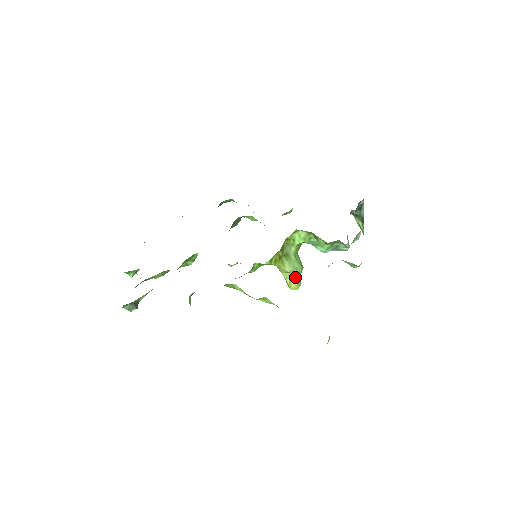
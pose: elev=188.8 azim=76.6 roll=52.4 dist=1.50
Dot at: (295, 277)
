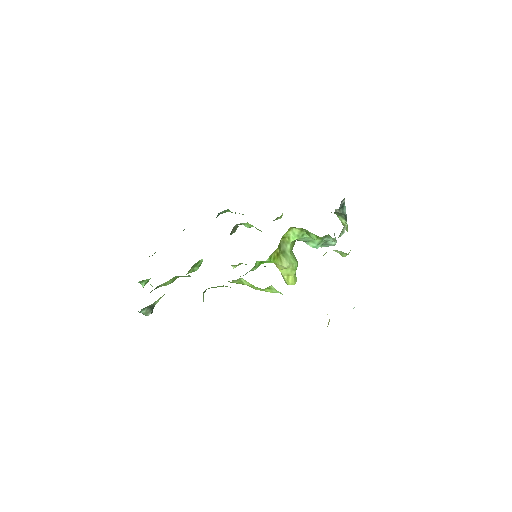
Dot at: (292, 273)
